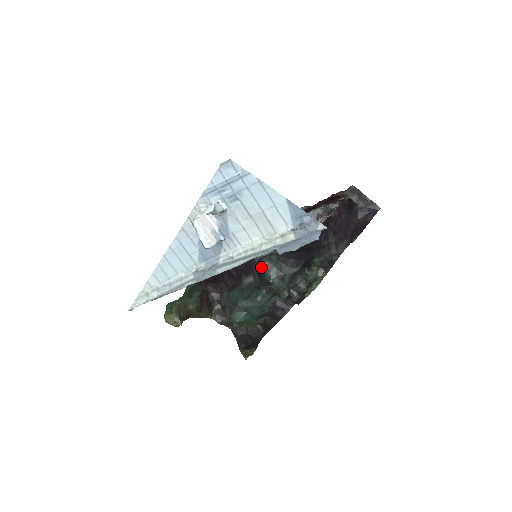
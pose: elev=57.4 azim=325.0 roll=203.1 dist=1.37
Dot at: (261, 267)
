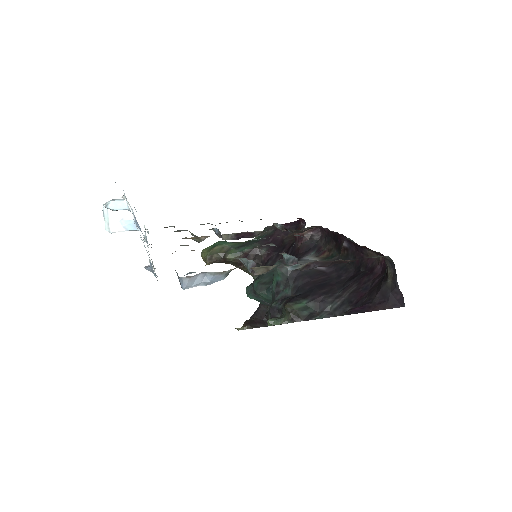
Dot at: occluded
